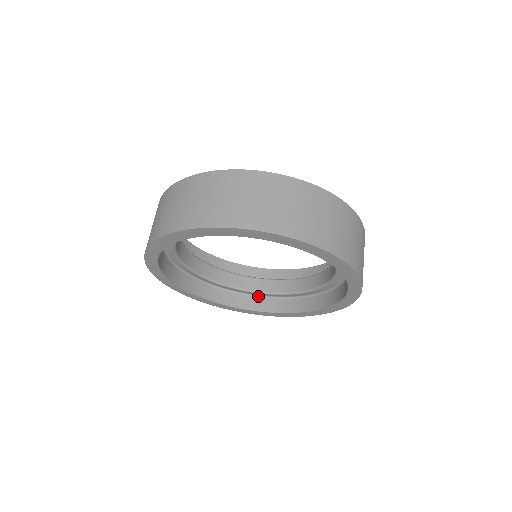
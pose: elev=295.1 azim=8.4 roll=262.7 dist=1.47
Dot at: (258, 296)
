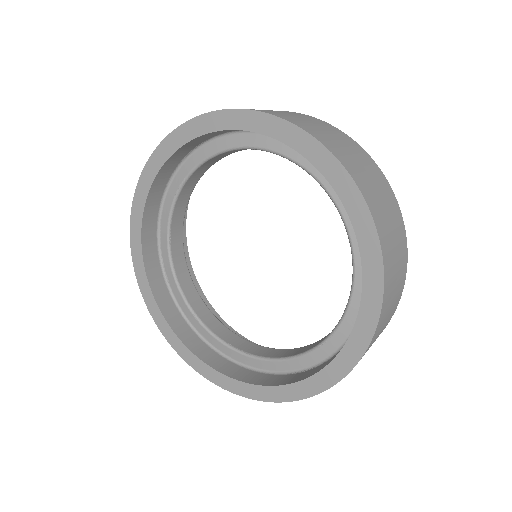
Dot at: occluded
